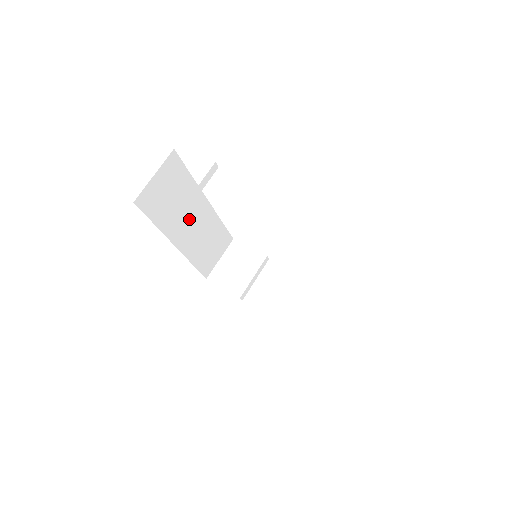
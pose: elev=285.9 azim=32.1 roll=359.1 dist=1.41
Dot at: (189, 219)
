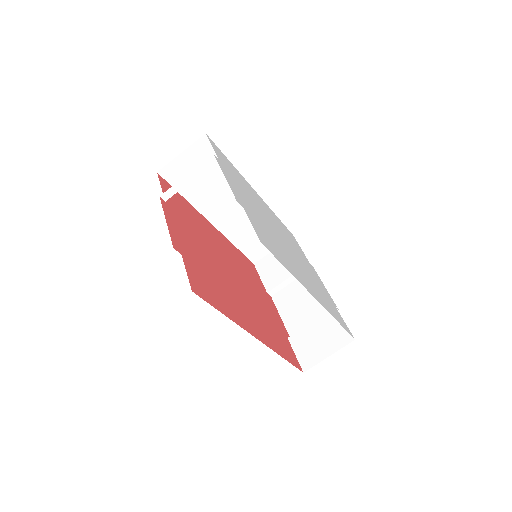
Dot at: (228, 202)
